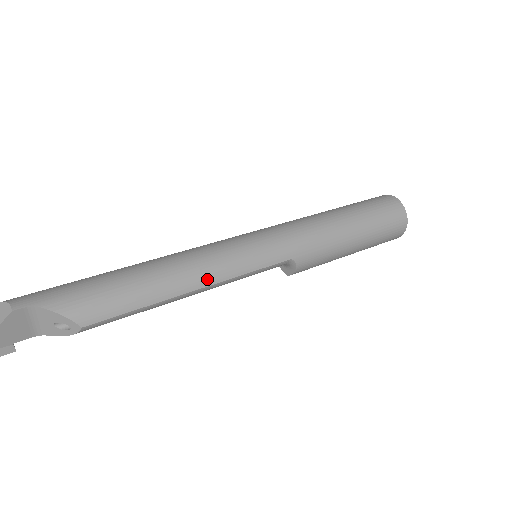
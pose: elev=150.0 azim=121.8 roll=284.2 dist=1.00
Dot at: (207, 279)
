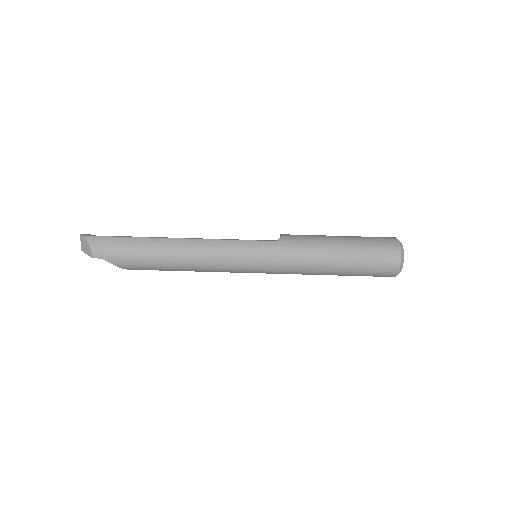
Dot at: (208, 271)
